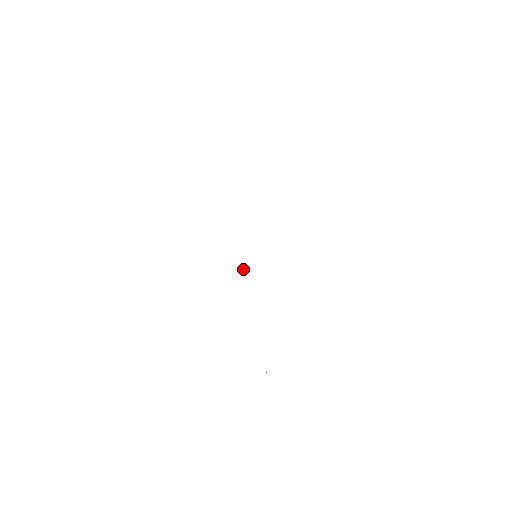
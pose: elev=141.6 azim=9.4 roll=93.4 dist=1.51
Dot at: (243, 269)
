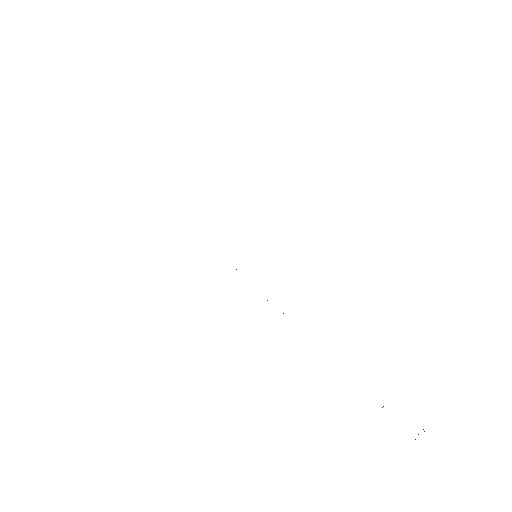
Dot at: occluded
